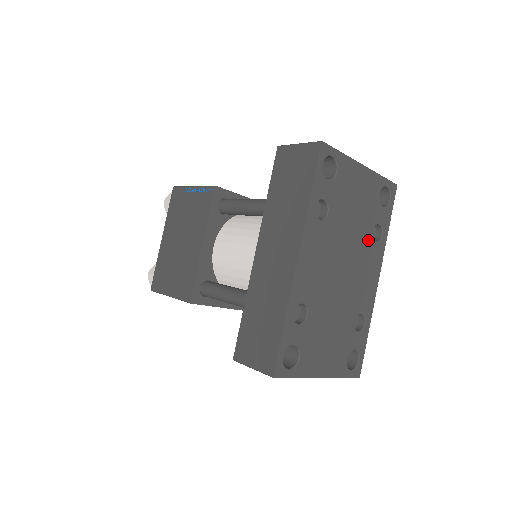
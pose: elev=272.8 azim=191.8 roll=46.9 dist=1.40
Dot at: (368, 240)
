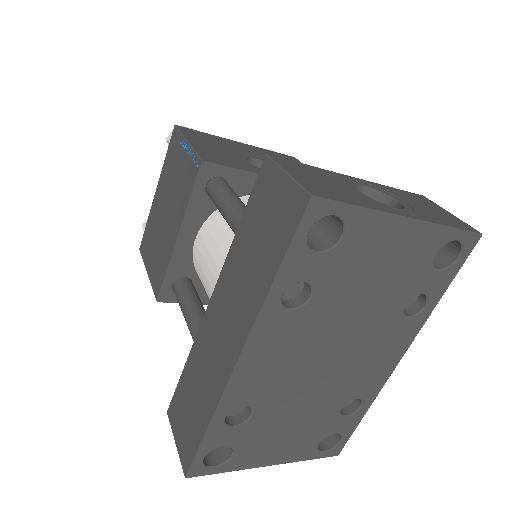
Dot at: (392, 318)
